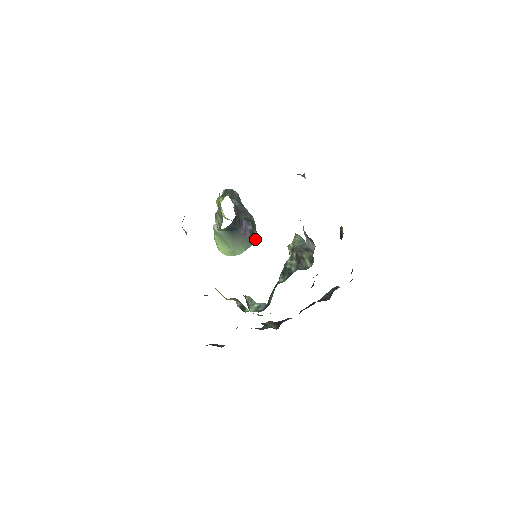
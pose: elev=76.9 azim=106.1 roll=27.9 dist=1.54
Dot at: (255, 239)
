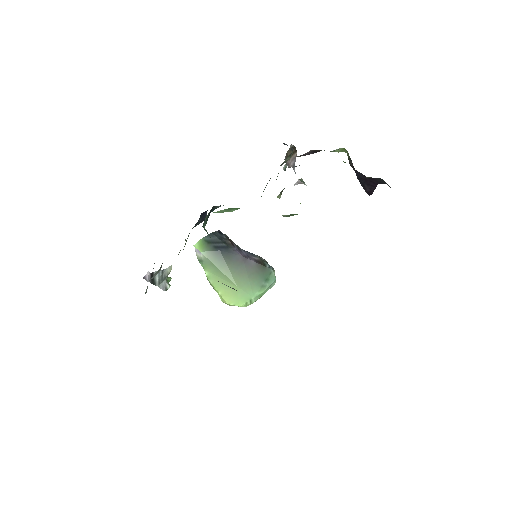
Dot at: (270, 274)
